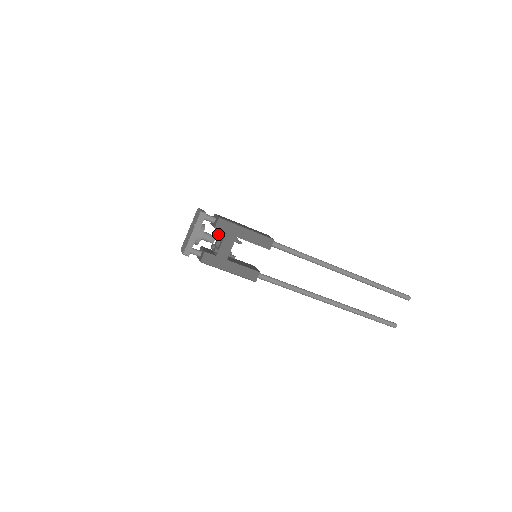
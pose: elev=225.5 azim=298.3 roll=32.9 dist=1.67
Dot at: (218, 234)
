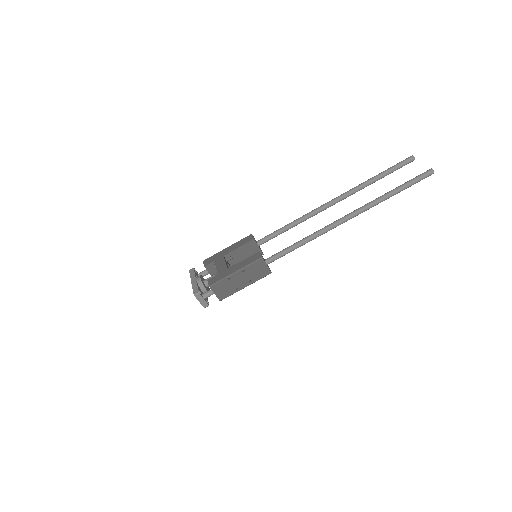
Dot at: occluded
